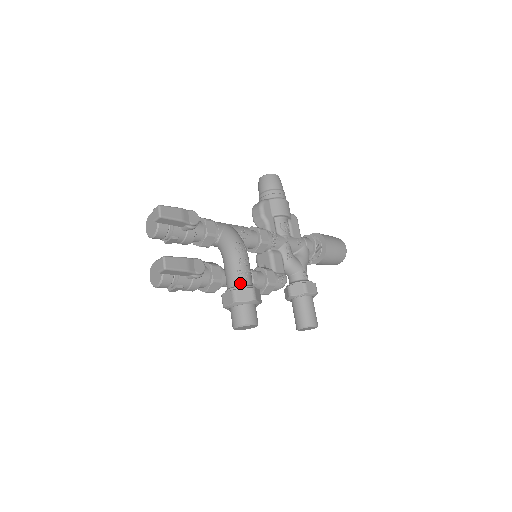
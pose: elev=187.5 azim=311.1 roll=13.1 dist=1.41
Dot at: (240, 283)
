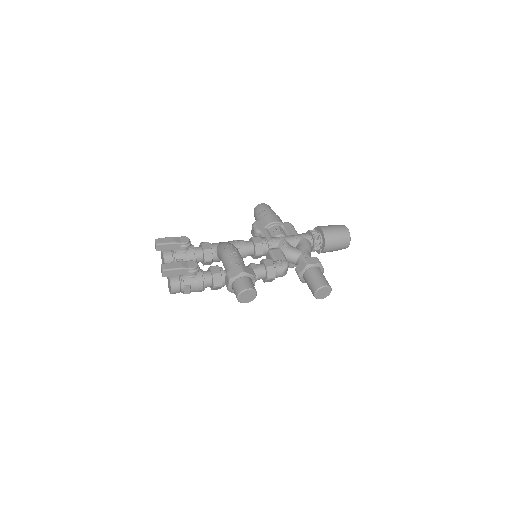
Dot at: (232, 268)
